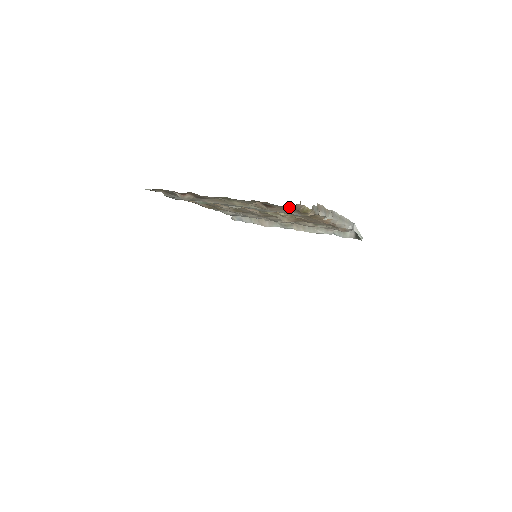
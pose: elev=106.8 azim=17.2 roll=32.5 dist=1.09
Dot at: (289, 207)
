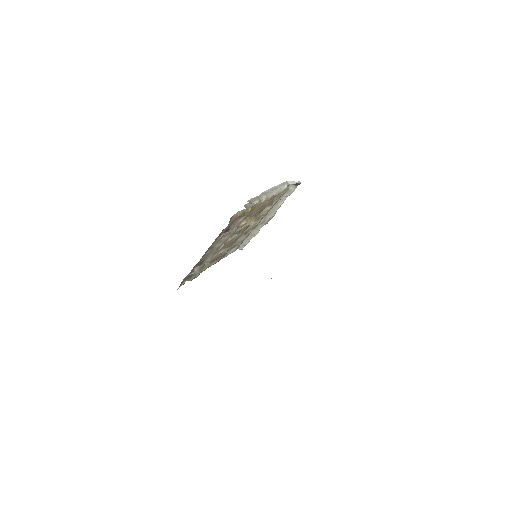
Dot at: (231, 222)
